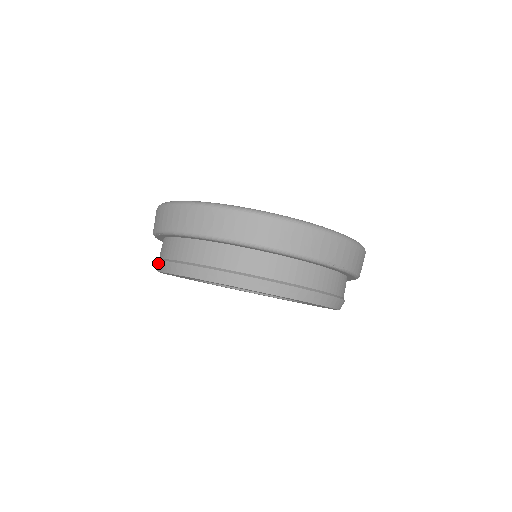
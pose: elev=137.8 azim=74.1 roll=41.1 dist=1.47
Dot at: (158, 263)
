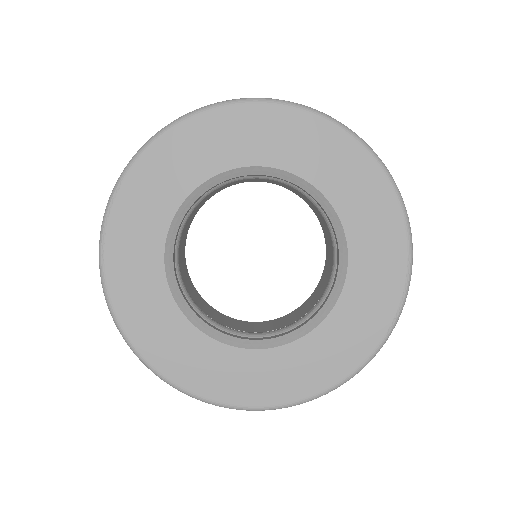
Dot at: occluded
